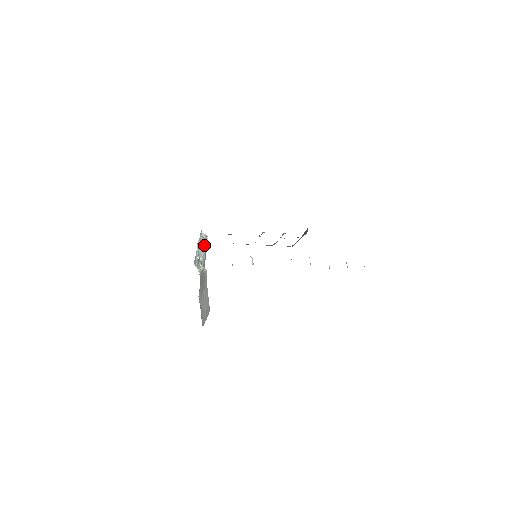
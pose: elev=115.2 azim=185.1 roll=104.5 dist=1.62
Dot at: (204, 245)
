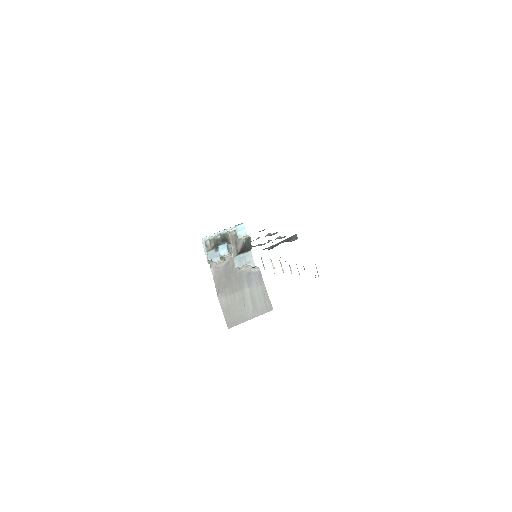
Dot at: (228, 240)
